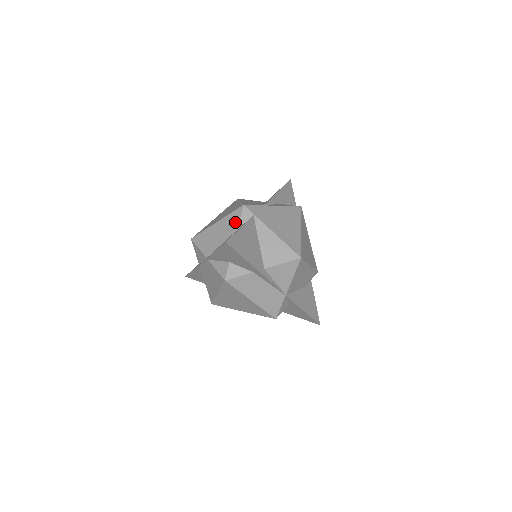
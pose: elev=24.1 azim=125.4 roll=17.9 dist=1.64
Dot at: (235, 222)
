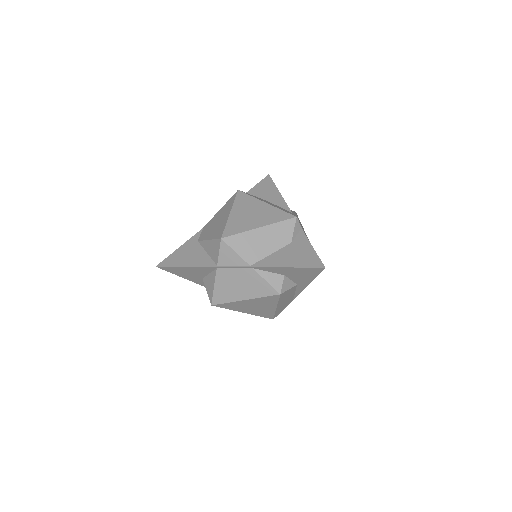
Dot at: (288, 233)
